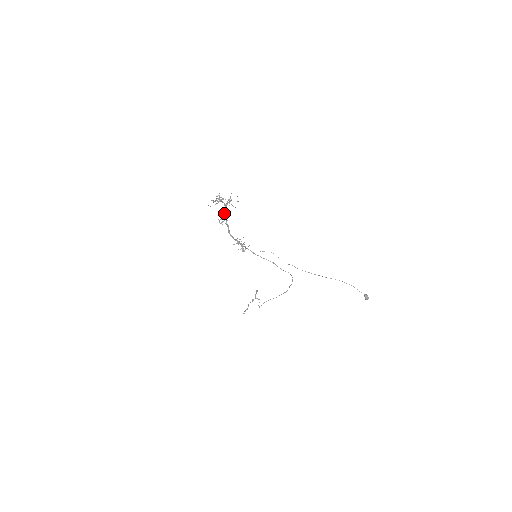
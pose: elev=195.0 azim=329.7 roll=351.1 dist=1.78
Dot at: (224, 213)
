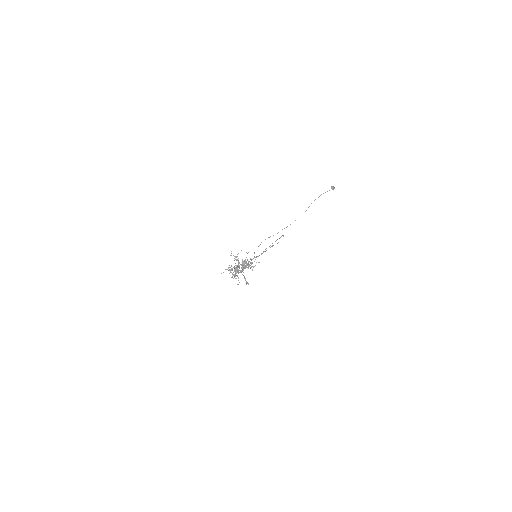
Dot at: occluded
